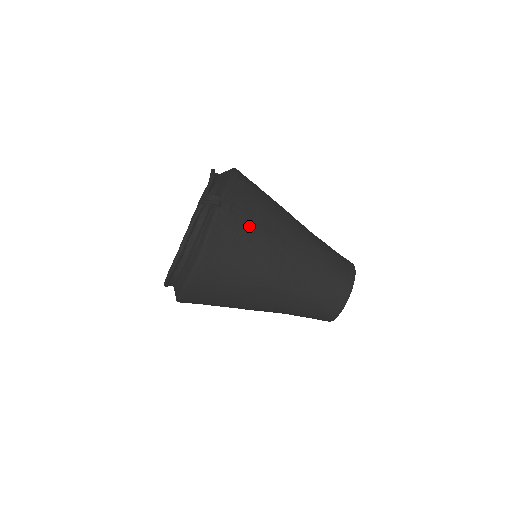
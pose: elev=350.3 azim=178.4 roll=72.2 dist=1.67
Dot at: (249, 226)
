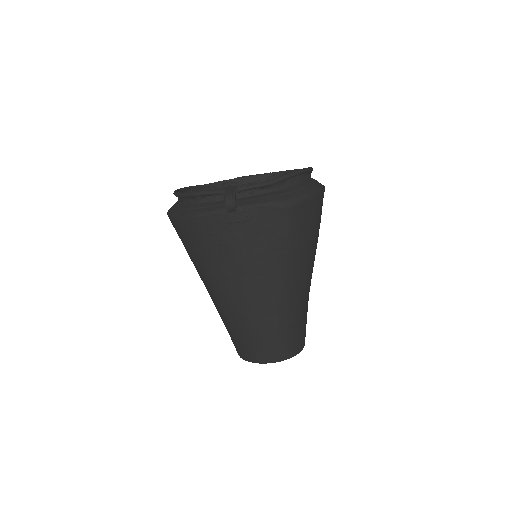
Dot at: (237, 247)
